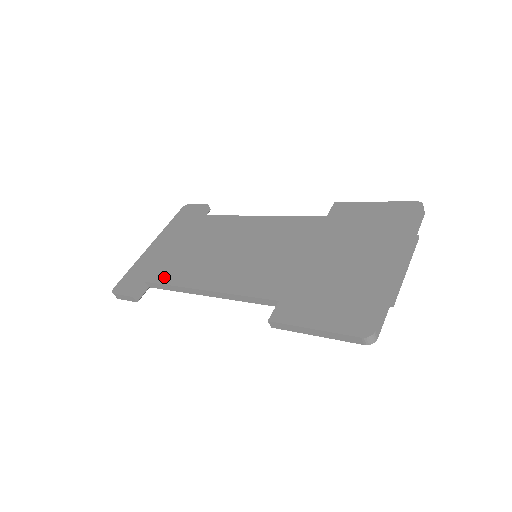
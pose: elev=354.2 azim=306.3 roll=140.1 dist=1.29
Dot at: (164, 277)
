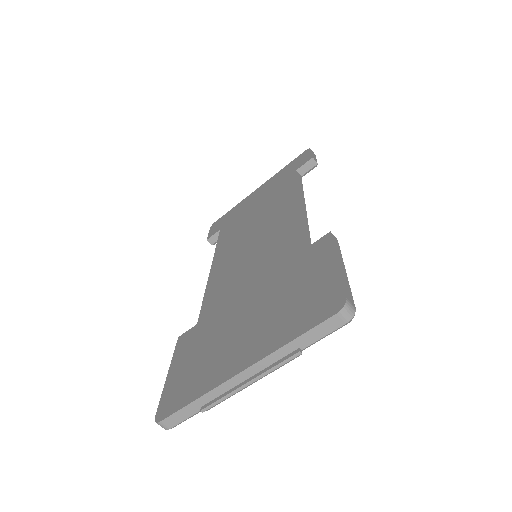
Dot at: (224, 234)
